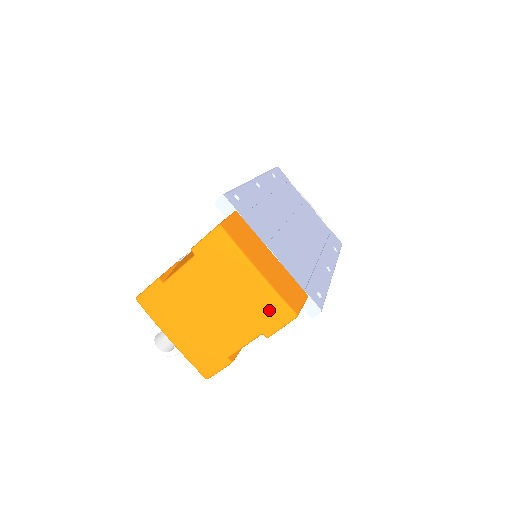
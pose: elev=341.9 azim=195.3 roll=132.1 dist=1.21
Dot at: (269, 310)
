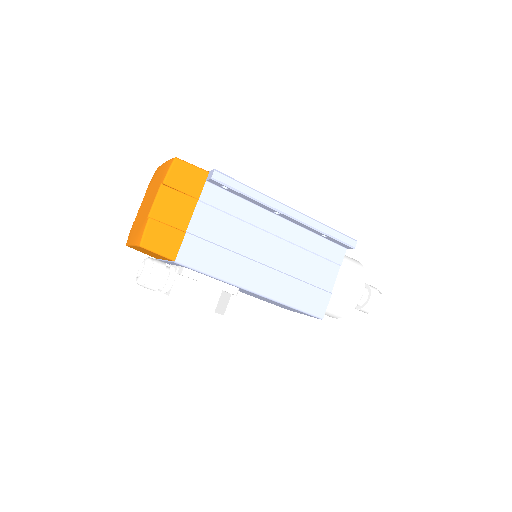
Dot at: (165, 170)
